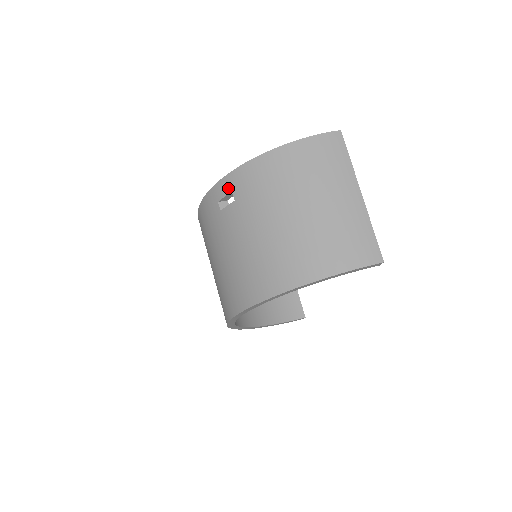
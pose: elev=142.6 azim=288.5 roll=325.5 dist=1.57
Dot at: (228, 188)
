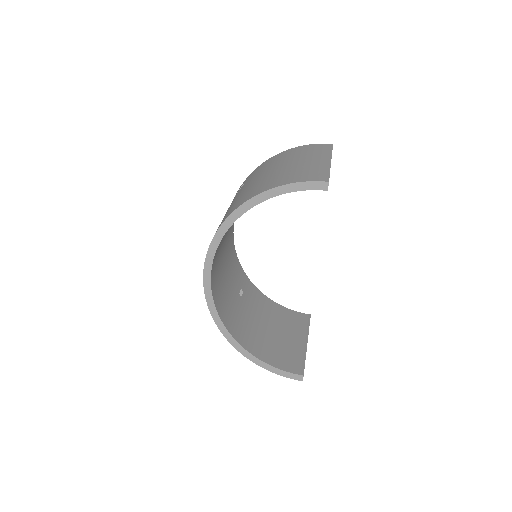
Dot at: occluded
